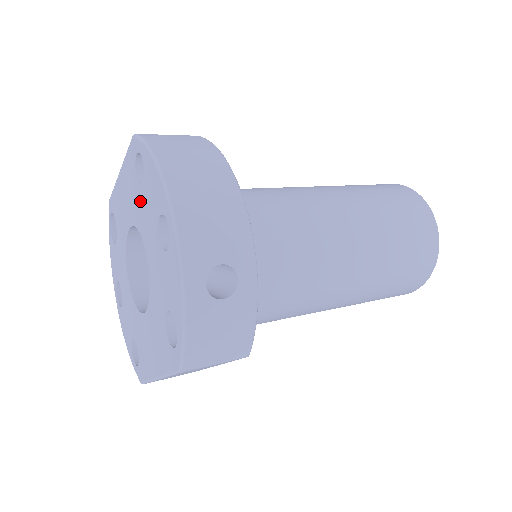
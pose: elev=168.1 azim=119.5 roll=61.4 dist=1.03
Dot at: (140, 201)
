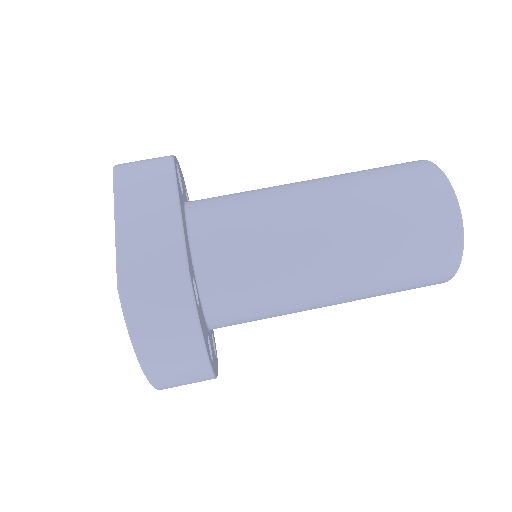
Dot at: occluded
